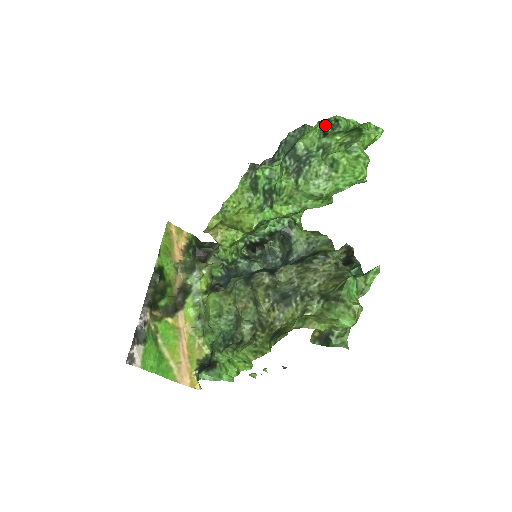
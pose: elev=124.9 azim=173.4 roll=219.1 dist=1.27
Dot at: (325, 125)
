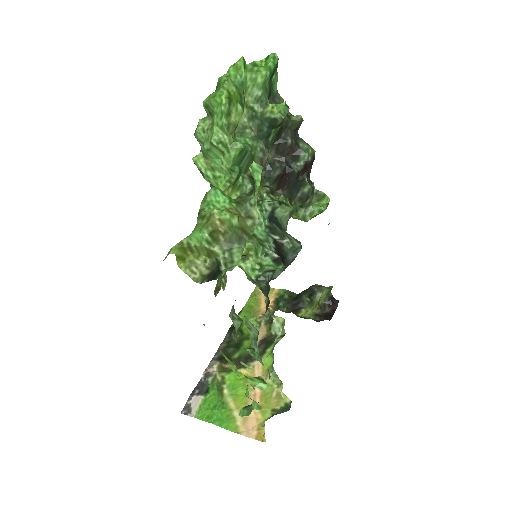
Dot at: occluded
